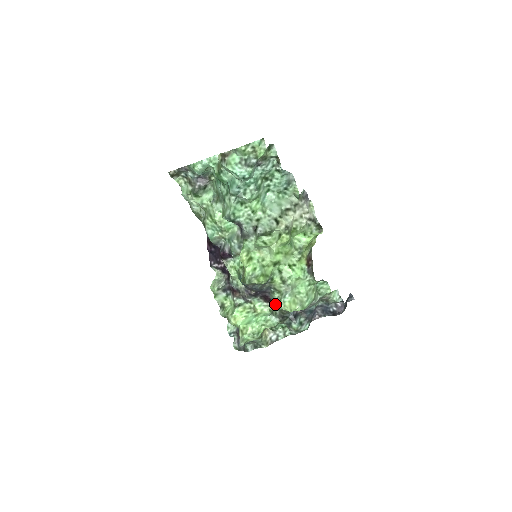
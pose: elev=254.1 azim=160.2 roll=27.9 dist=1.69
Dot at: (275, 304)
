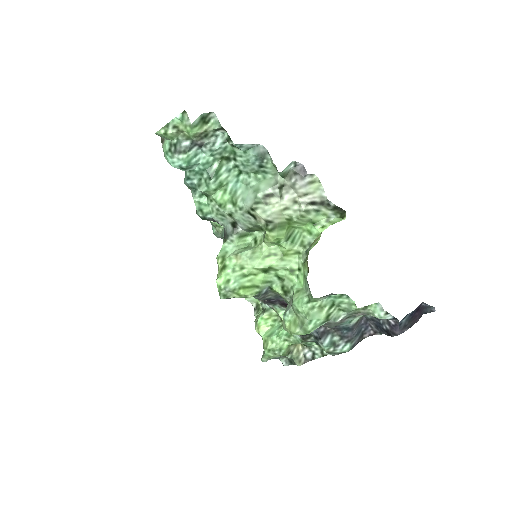
Dot at: occluded
